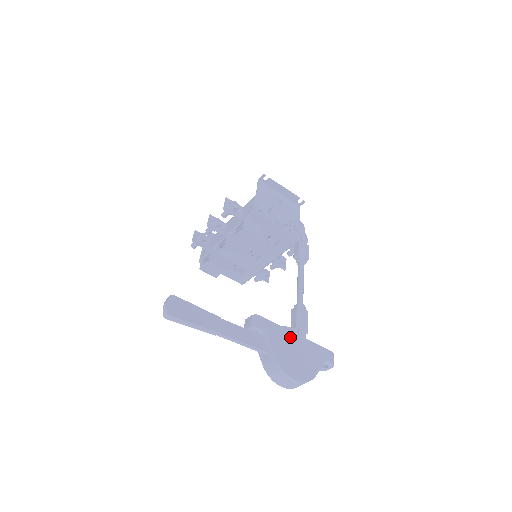
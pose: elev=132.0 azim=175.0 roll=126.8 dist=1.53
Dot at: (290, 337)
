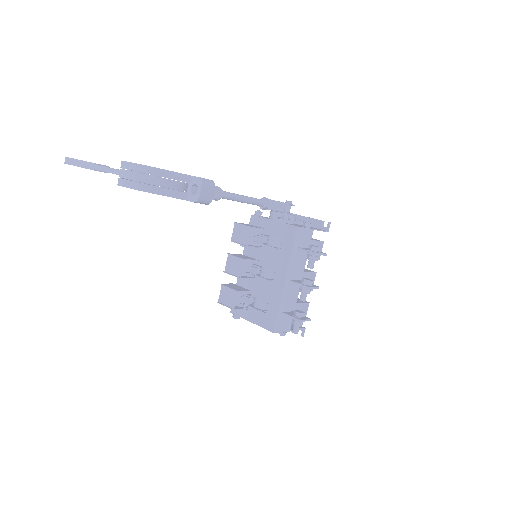
Dot at: occluded
